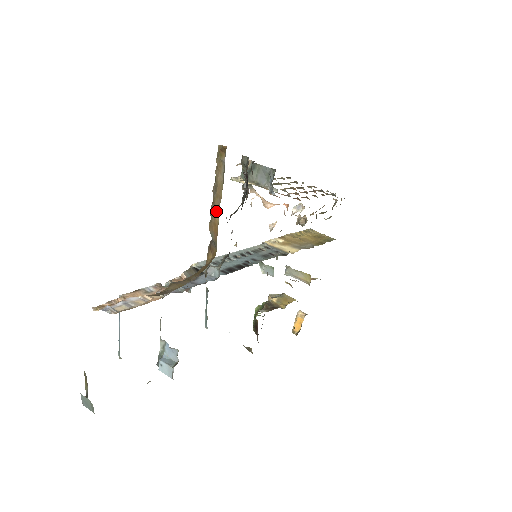
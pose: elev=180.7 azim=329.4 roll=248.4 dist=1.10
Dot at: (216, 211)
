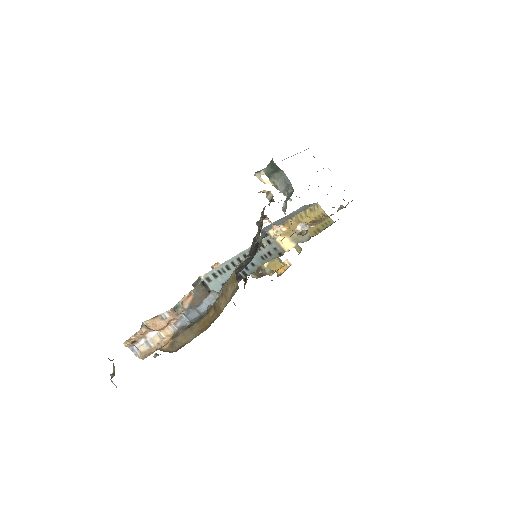
Dot at: (222, 304)
